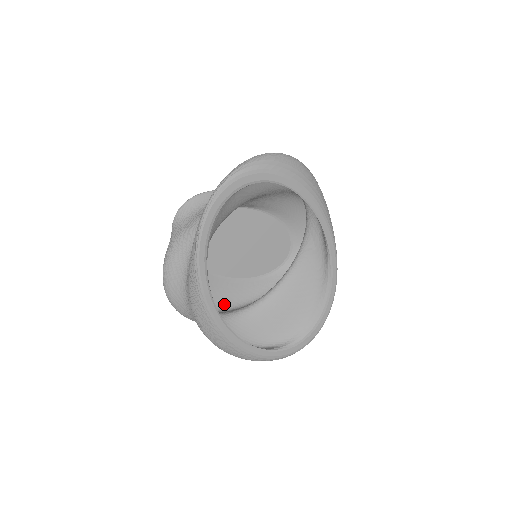
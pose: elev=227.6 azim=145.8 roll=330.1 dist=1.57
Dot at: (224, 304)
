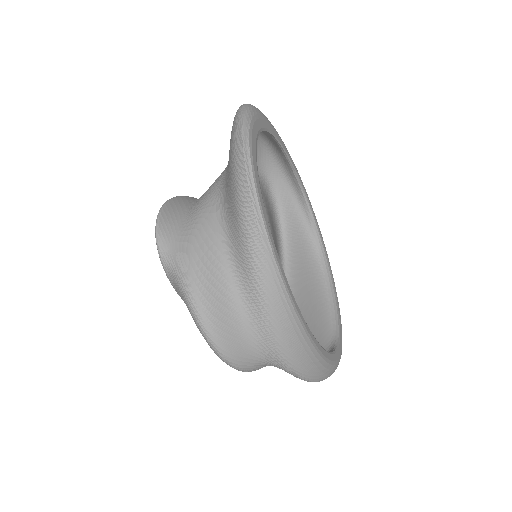
Dot at: occluded
